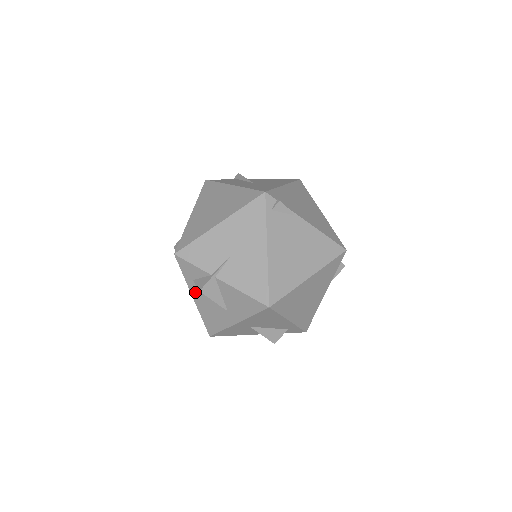
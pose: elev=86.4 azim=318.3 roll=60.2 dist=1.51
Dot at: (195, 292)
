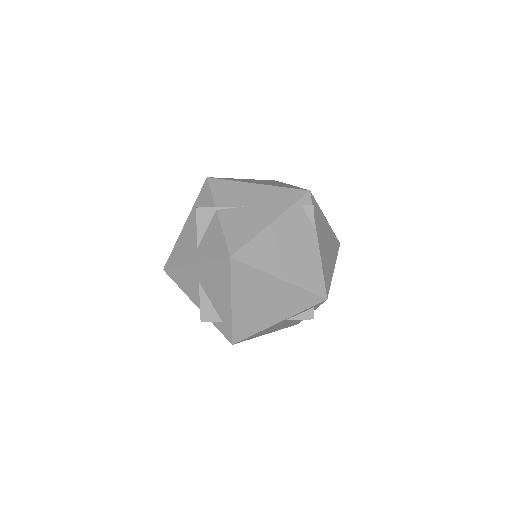
Dot at: (191, 219)
